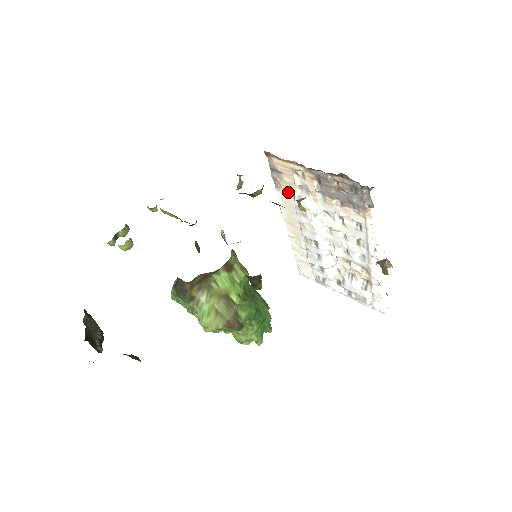
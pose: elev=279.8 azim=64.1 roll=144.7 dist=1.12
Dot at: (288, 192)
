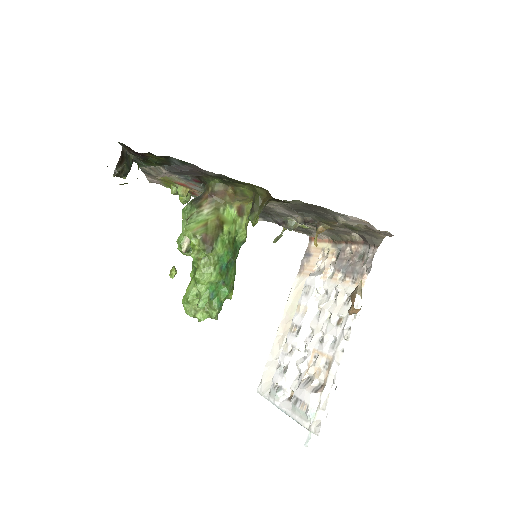
Dot at: (306, 276)
